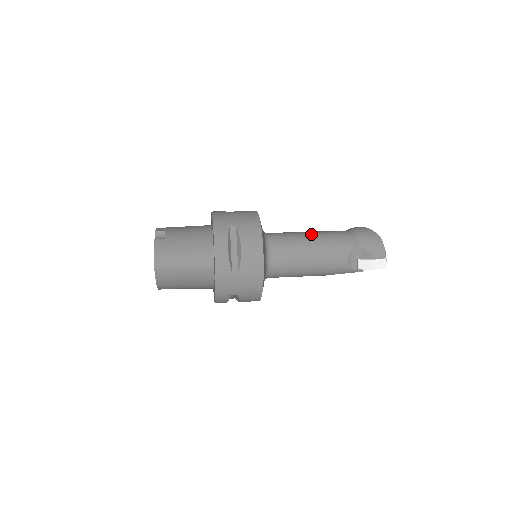
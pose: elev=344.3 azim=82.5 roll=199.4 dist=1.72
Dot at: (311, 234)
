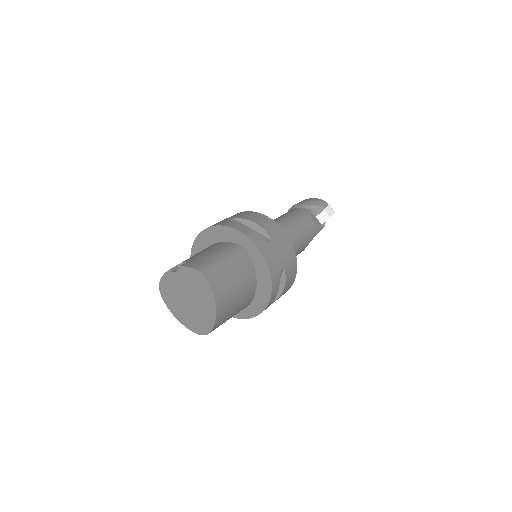
Dot at: (274, 219)
